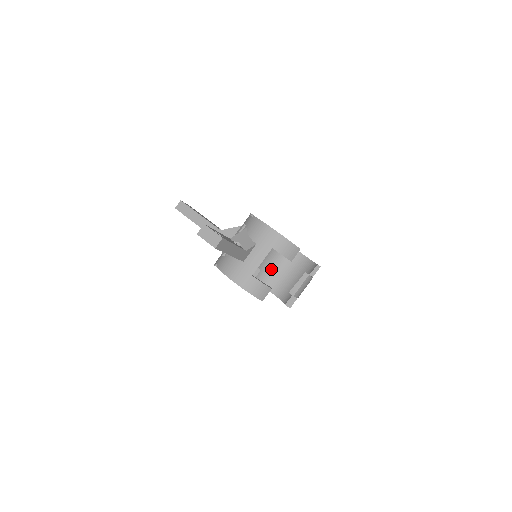
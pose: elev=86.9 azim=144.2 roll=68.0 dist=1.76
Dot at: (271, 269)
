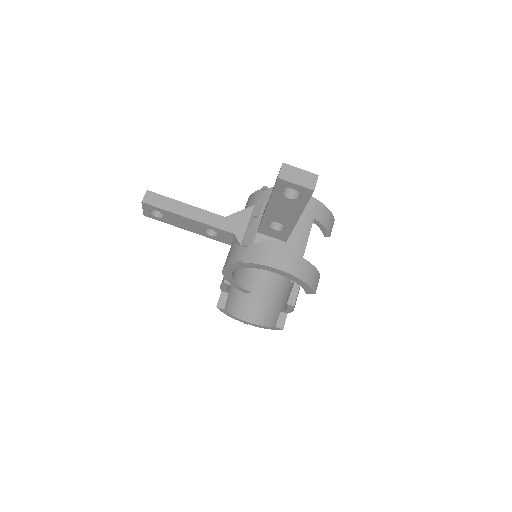
Dot at: (237, 292)
